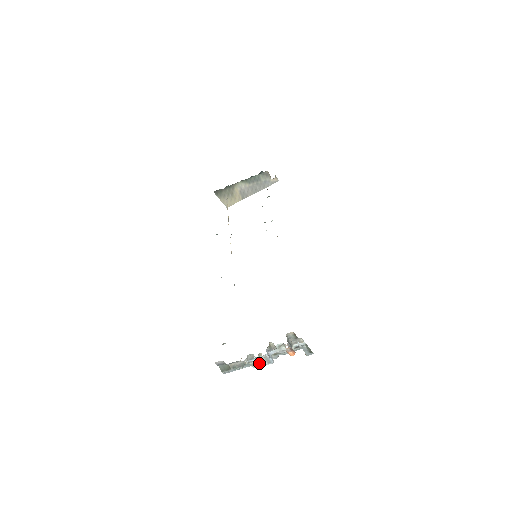
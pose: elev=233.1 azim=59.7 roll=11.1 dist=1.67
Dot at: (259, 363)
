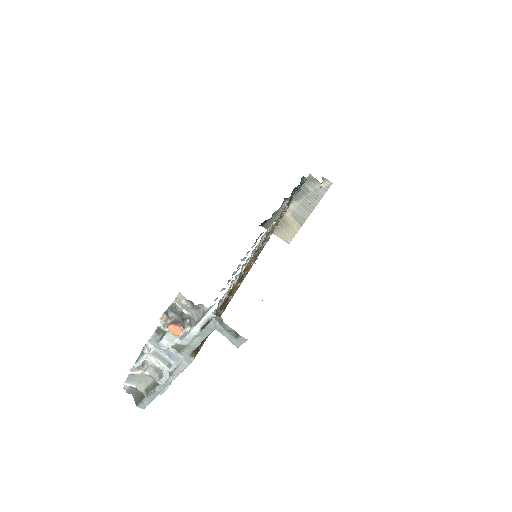
Dot at: (162, 372)
